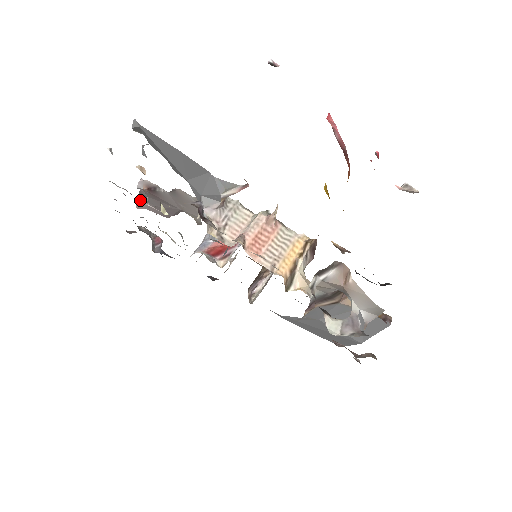
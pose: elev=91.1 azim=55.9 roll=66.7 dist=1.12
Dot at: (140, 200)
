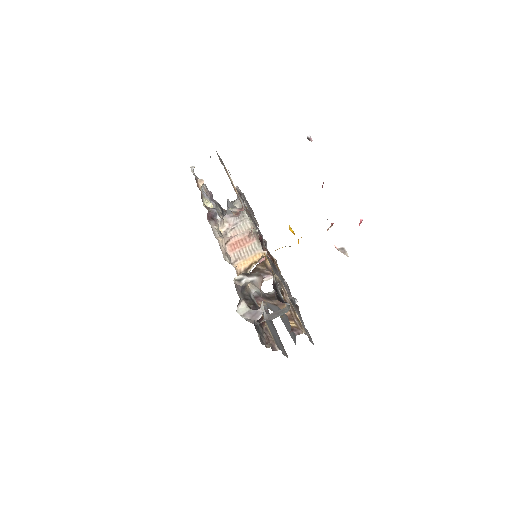
Dot at: occluded
